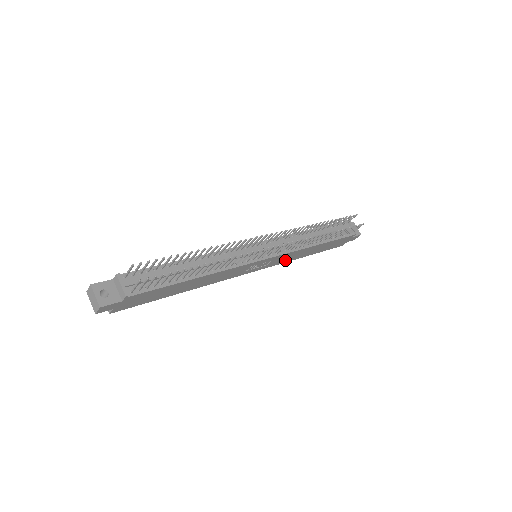
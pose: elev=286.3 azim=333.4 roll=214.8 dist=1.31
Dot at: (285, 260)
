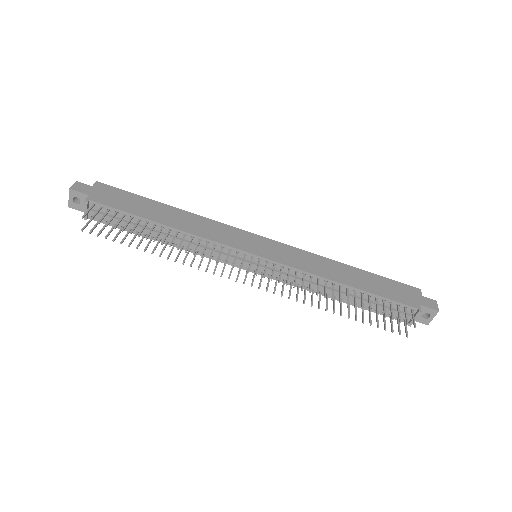
Dot at: occluded
